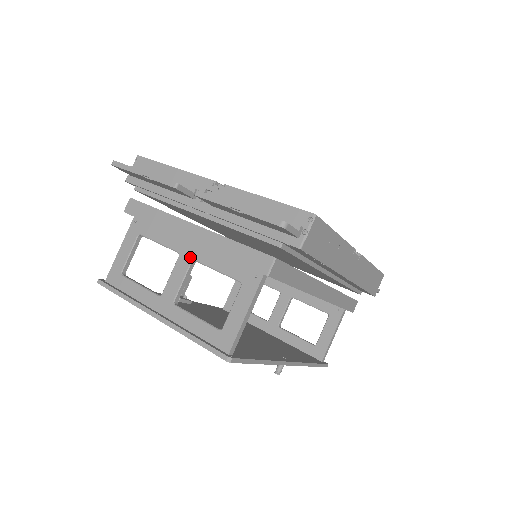
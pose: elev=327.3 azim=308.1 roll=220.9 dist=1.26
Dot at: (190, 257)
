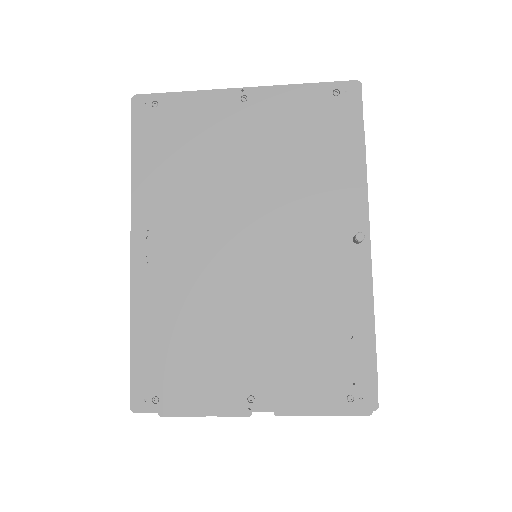
Dot at: occluded
